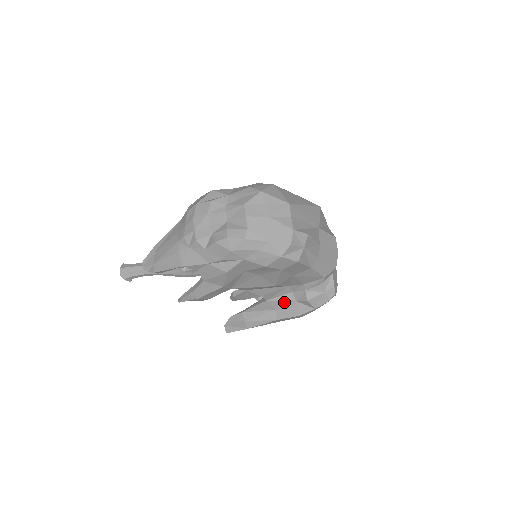
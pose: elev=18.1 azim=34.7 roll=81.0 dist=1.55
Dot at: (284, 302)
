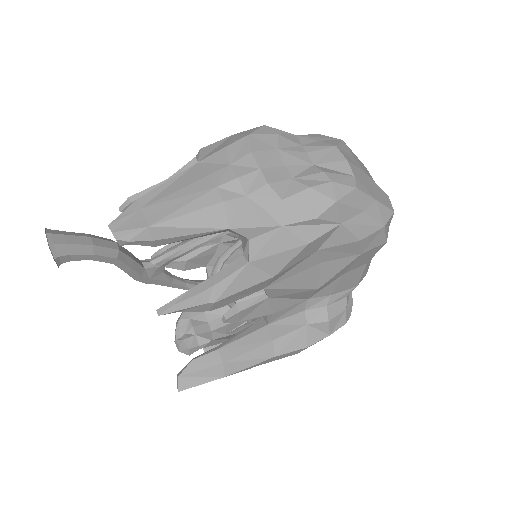
Dot at: (291, 326)
